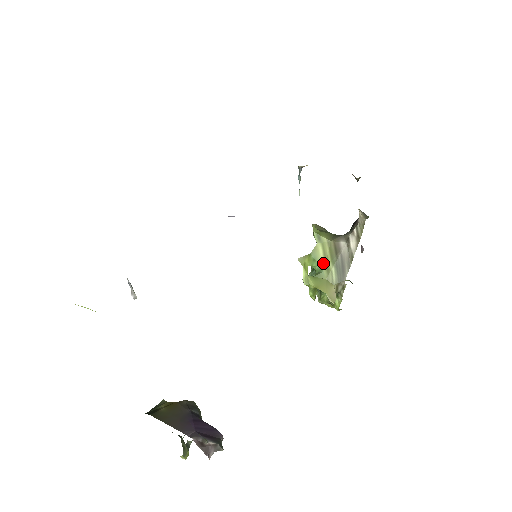
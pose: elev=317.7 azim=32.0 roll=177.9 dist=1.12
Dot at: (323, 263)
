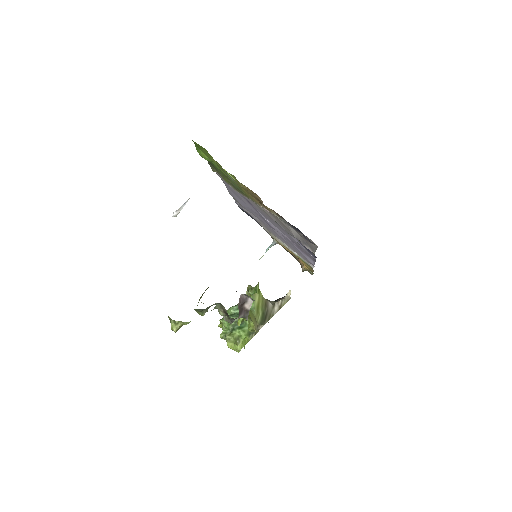
Dot at: (256, 306)
